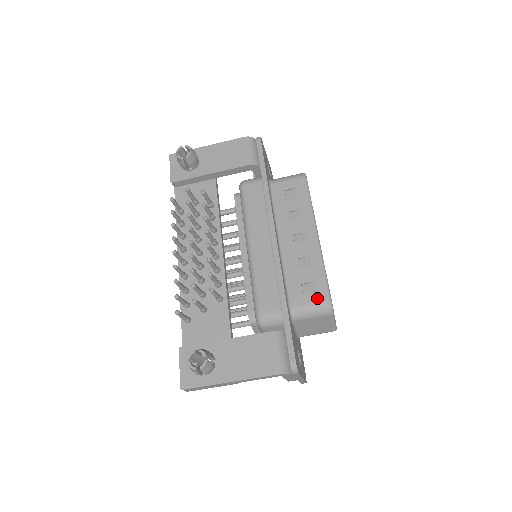
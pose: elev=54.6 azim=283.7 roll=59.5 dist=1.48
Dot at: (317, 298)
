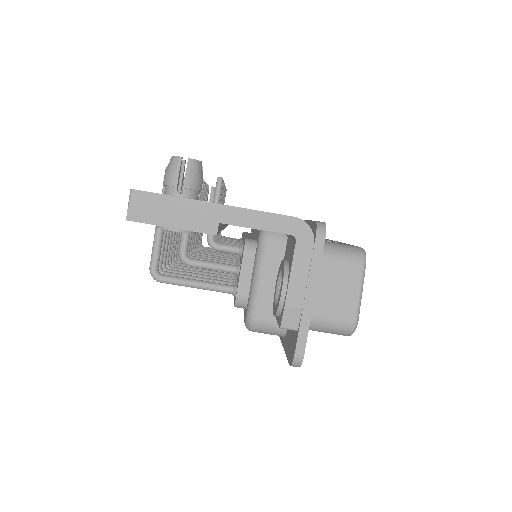
Dot at: (345, 244)
